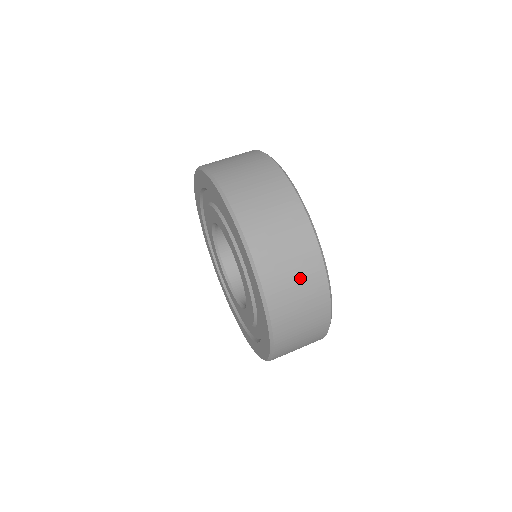
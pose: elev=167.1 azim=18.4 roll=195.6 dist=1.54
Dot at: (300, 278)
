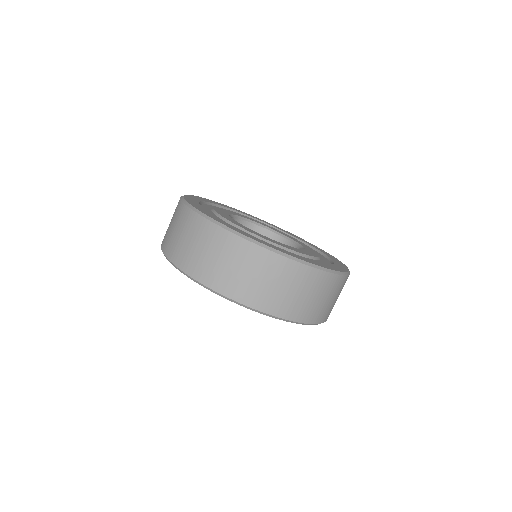
Dot at: (189, 236)
